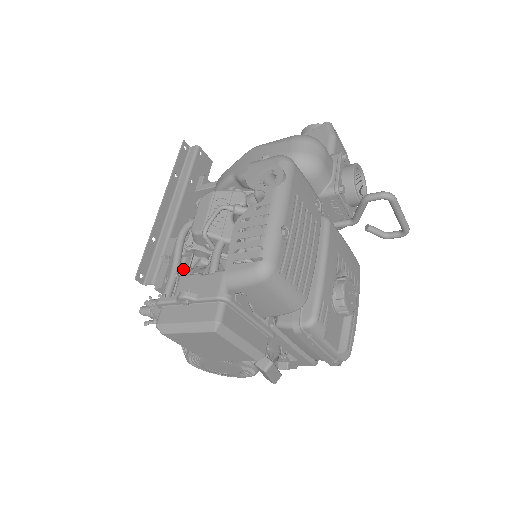
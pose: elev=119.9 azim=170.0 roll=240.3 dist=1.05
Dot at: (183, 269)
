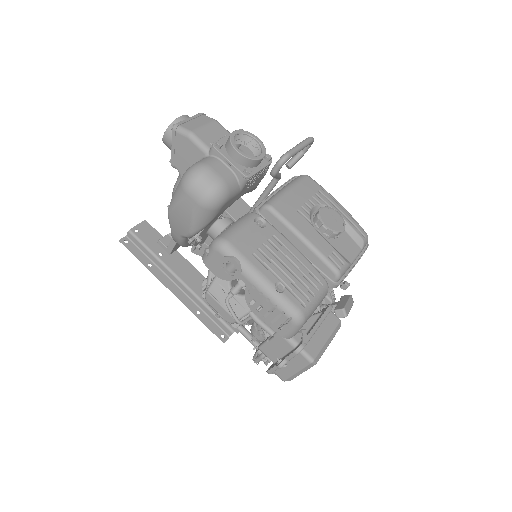
Dot at: occluded
